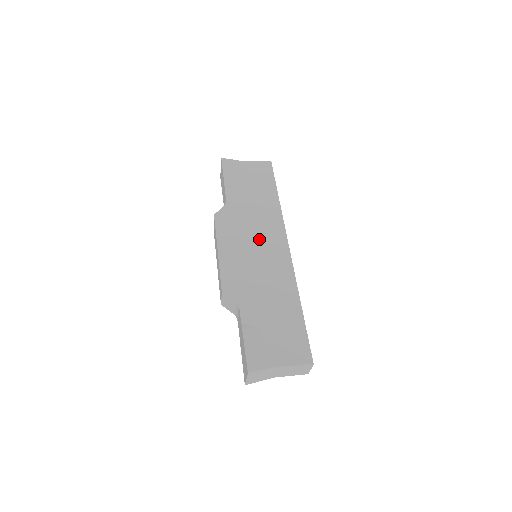
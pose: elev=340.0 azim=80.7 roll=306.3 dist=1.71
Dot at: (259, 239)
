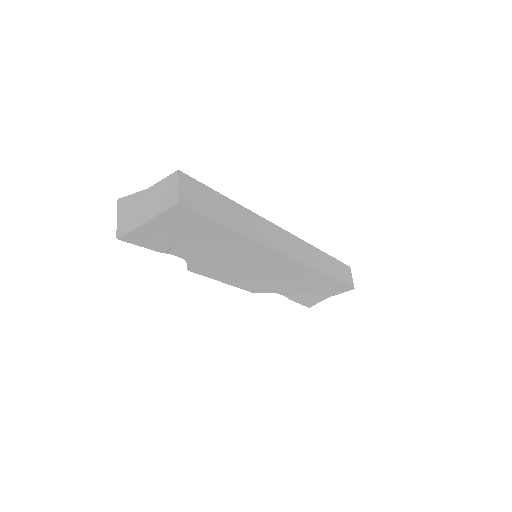
Dot at: occluded
